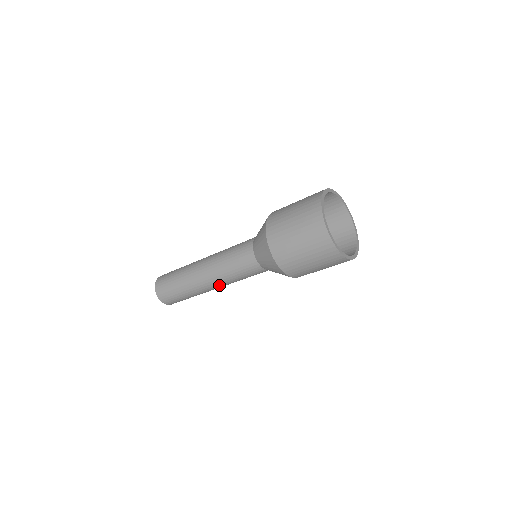
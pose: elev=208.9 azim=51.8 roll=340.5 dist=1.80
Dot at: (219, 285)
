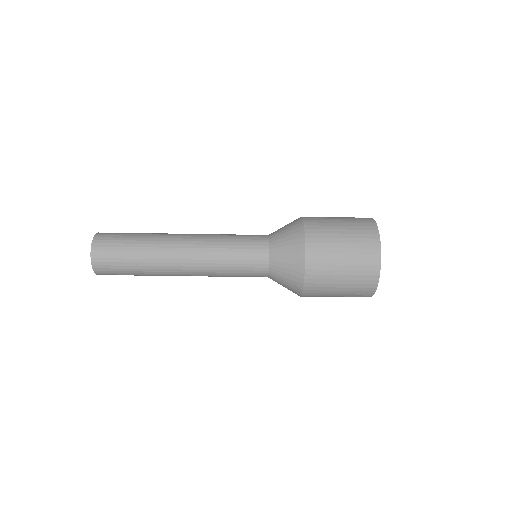
Dot at: occluded
